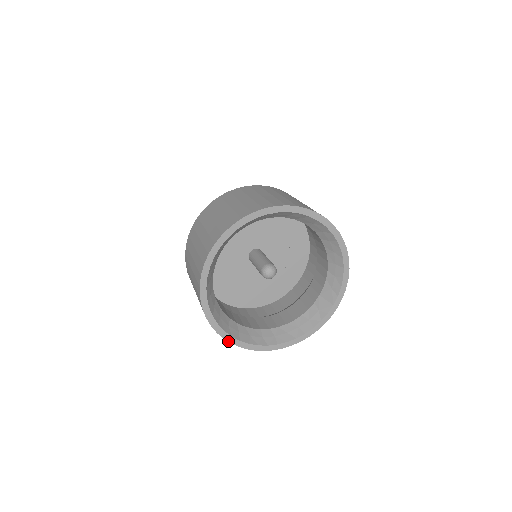
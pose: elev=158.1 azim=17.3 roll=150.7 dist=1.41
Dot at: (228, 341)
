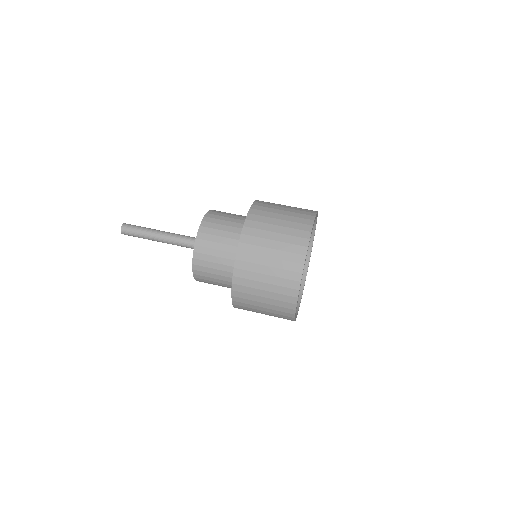
Dot at: occluded
